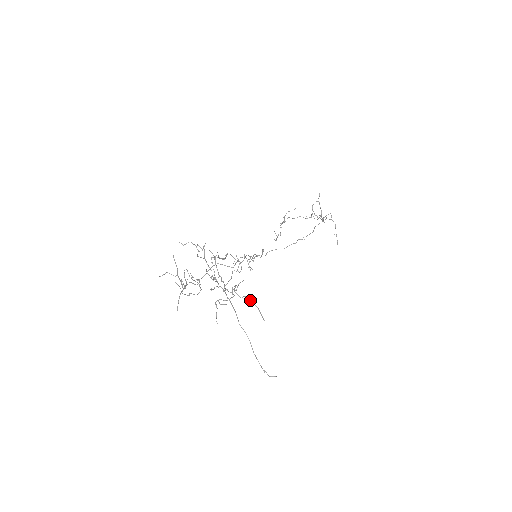
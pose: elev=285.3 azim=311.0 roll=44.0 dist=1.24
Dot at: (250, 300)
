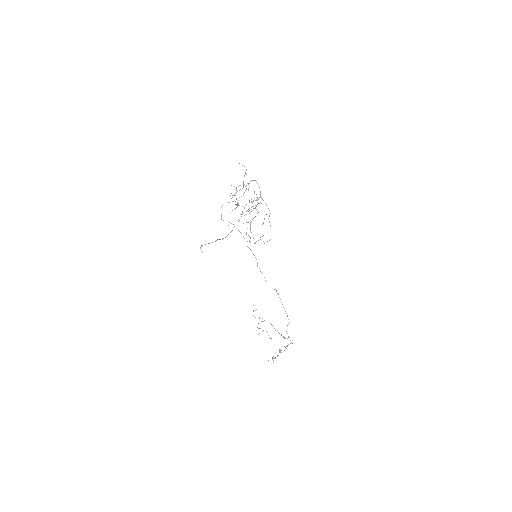
Dot at: occluded
